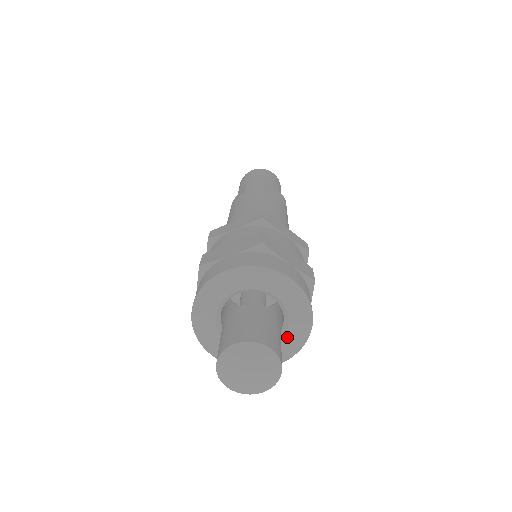
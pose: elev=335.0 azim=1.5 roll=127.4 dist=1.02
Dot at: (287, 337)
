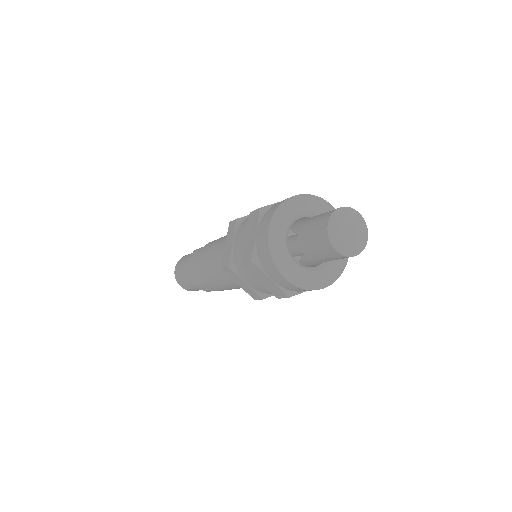
Dot at: occluded
